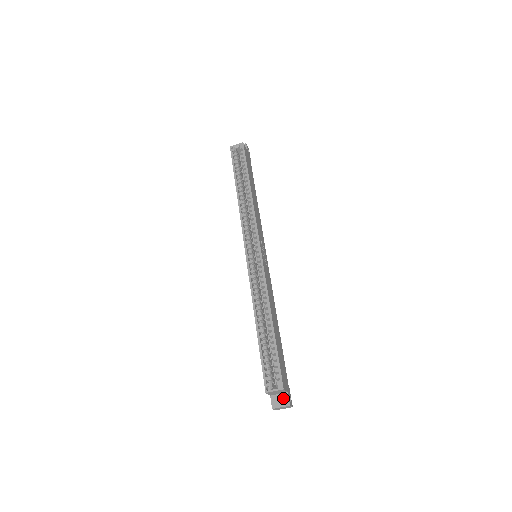
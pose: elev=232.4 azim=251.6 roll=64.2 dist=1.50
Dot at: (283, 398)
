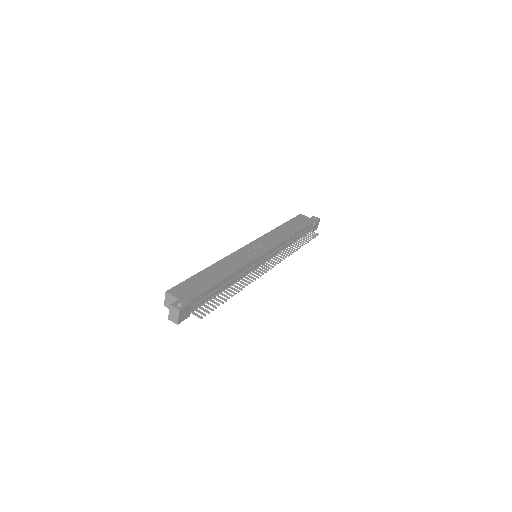
Dot at: occluded
